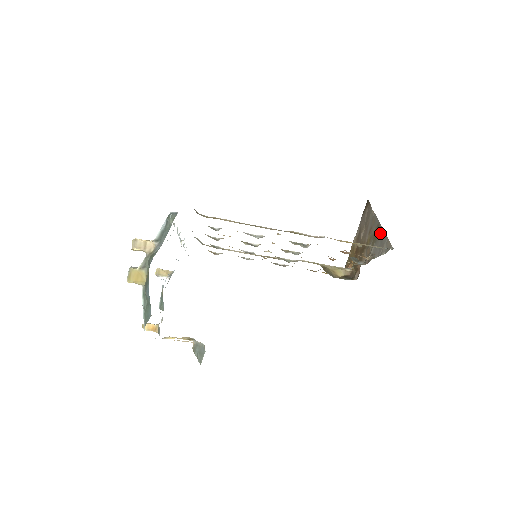
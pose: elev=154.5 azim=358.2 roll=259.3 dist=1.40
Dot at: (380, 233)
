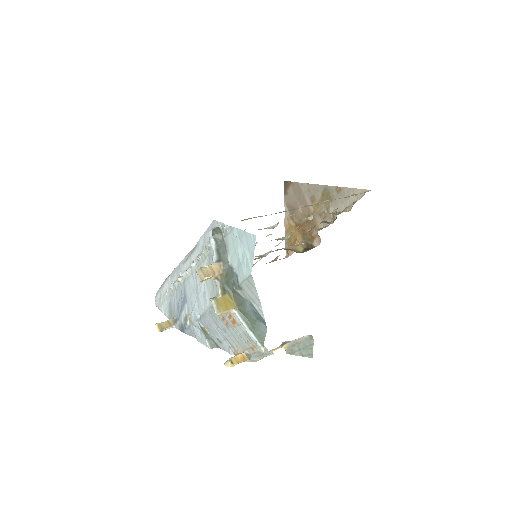
Dot at: (335, 192)
